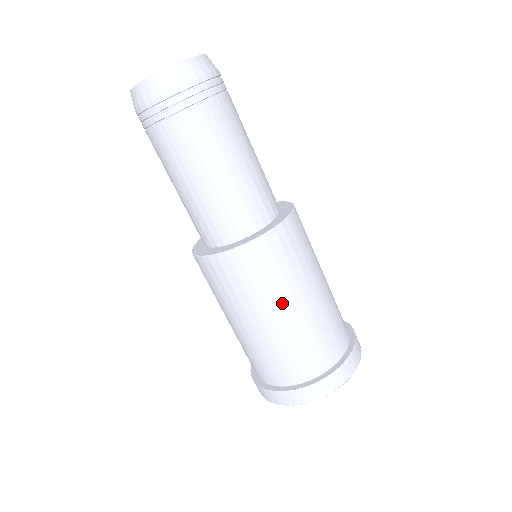
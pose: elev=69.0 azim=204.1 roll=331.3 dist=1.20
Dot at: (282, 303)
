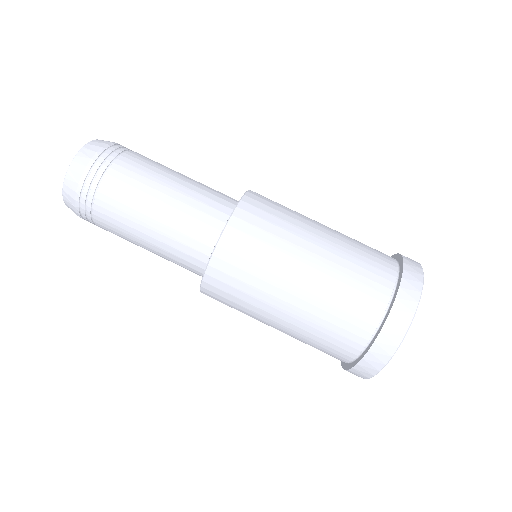
Dot at: (303, 242)
